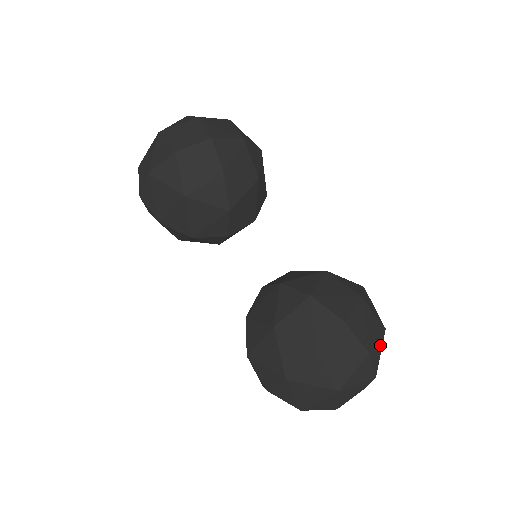
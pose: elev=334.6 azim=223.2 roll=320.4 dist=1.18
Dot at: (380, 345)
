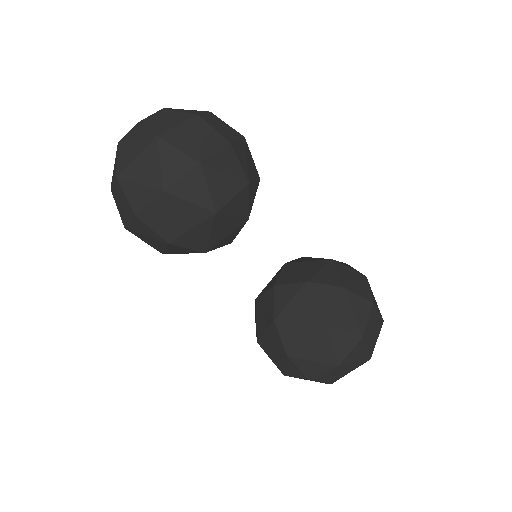
Dot at: occluded
